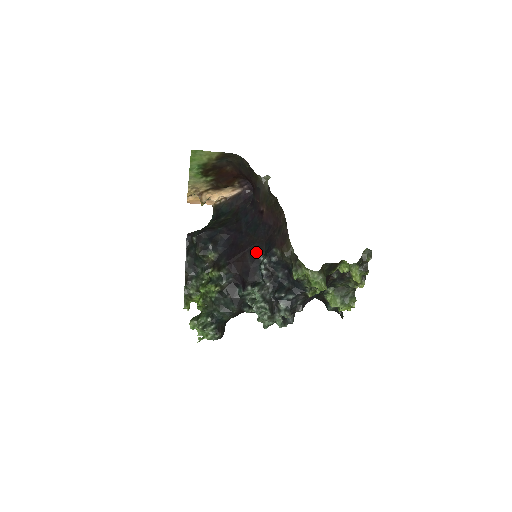
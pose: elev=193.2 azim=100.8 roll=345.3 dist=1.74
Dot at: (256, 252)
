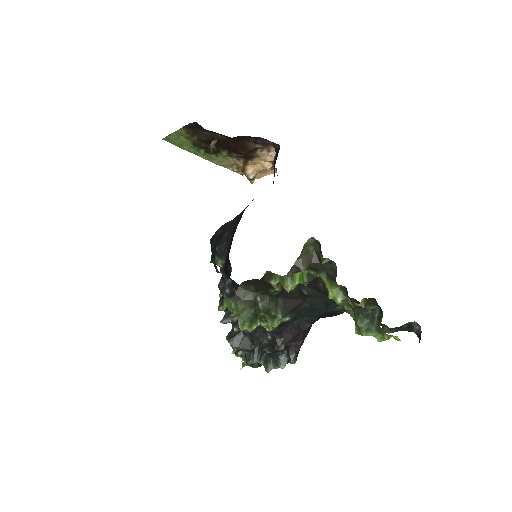
Dot at: (228, 258)
